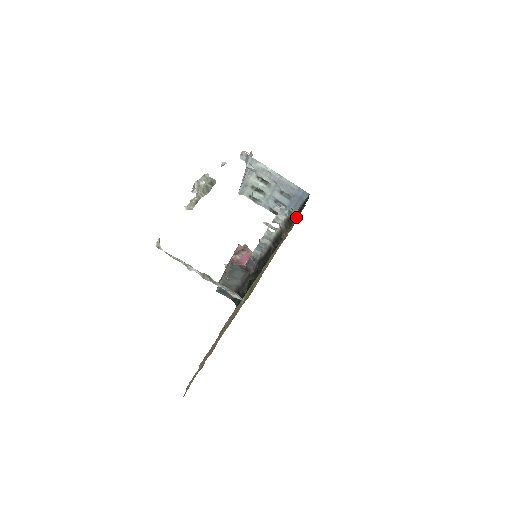
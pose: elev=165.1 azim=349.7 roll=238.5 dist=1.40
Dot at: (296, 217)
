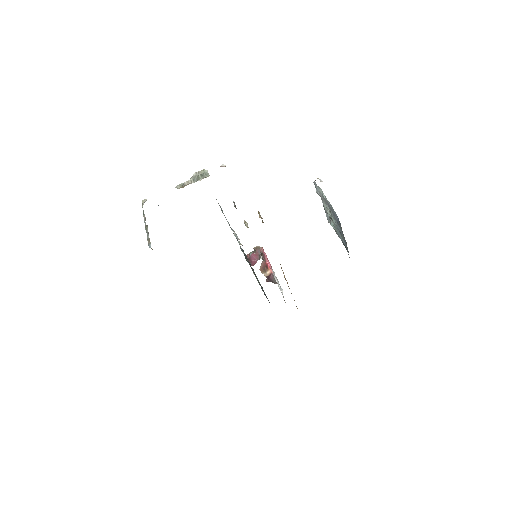
Dot at: occluded
